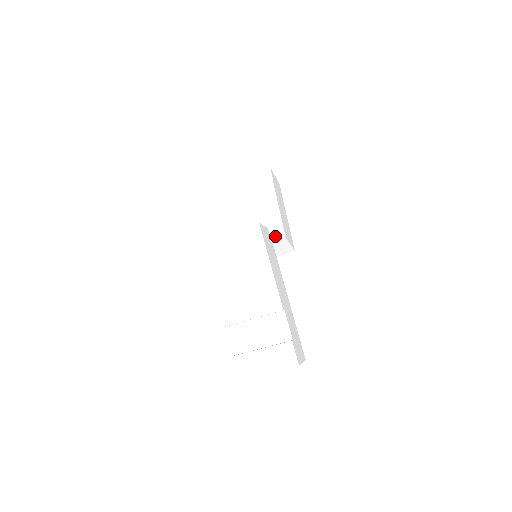
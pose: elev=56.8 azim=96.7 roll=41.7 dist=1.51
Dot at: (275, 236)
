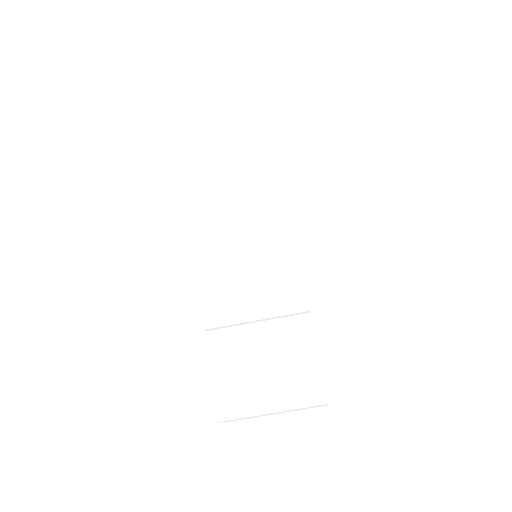
Dot at: occluded
